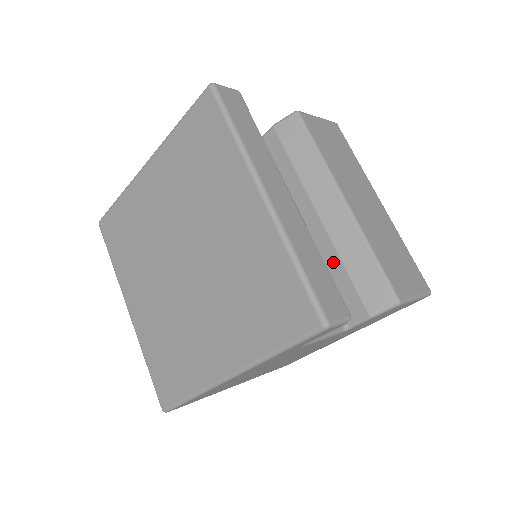
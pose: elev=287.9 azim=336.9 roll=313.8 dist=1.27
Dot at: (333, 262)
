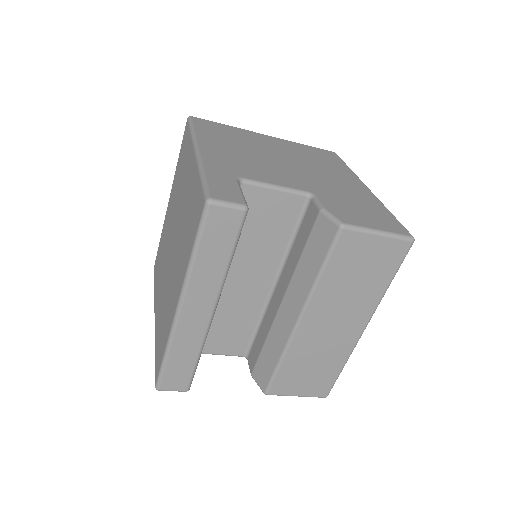
Dot at: (265, 331)
